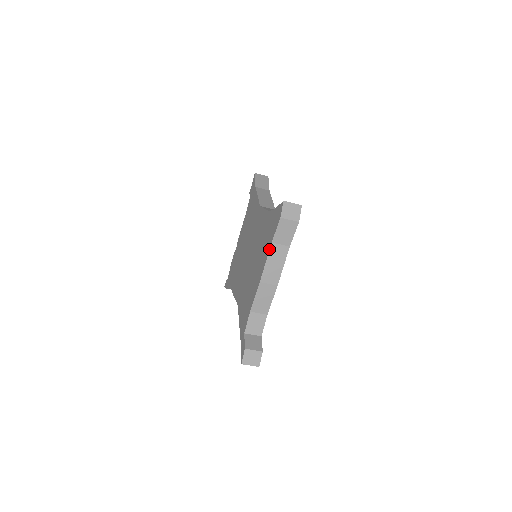
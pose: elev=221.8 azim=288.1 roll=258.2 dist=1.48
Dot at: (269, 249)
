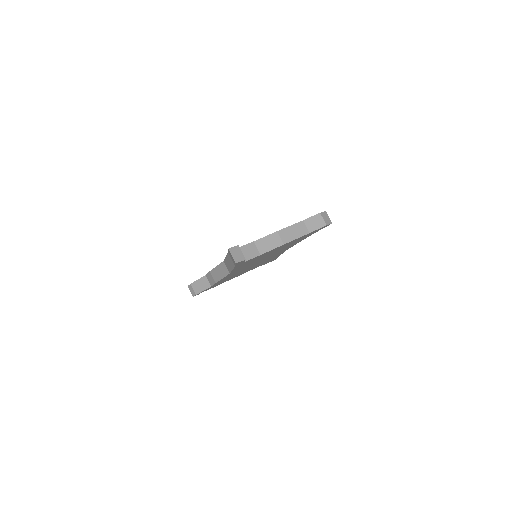
Dot at: (298, 222)
